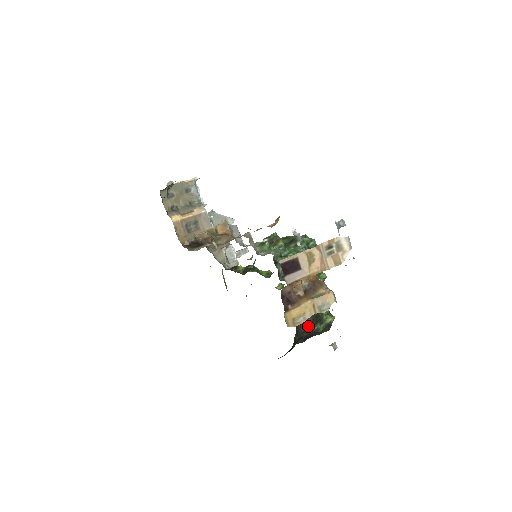
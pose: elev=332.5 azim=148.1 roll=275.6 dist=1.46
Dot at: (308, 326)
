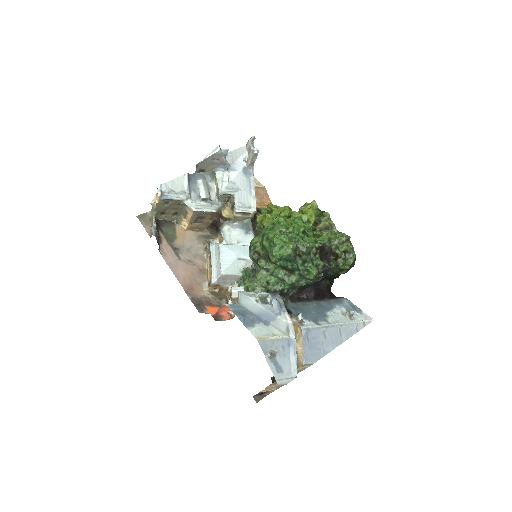
Dot at: (332, 277)
